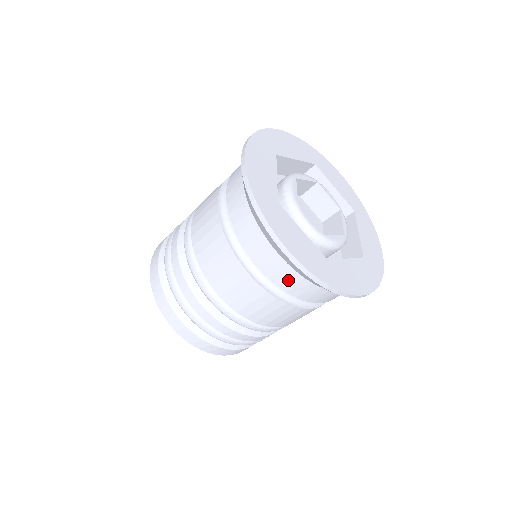
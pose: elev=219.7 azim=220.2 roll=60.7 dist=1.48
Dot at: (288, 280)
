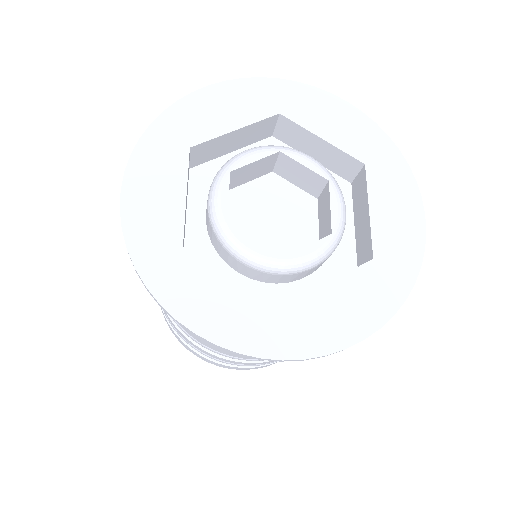
Dot at: occluded
